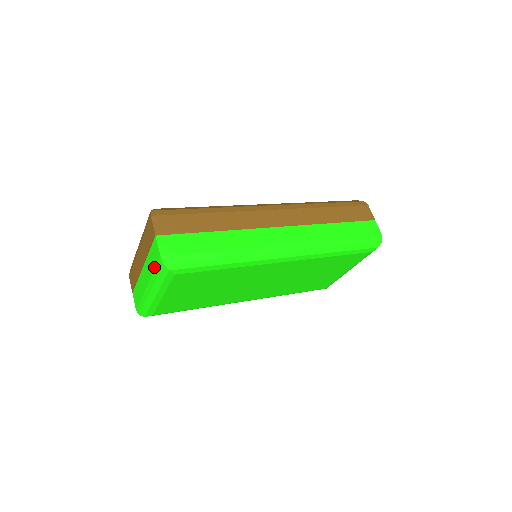
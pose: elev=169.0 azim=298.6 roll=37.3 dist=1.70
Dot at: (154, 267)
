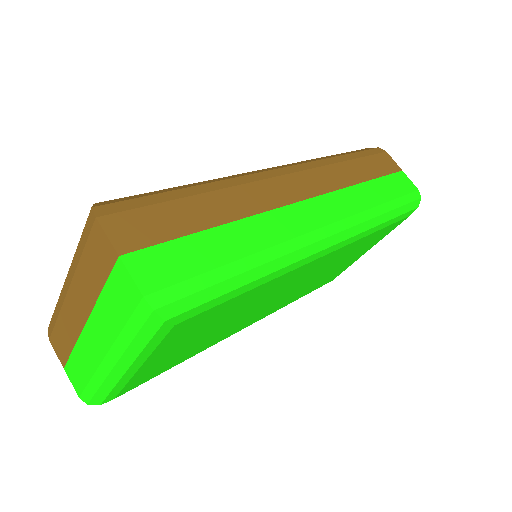
Dot at: (124, 320)
